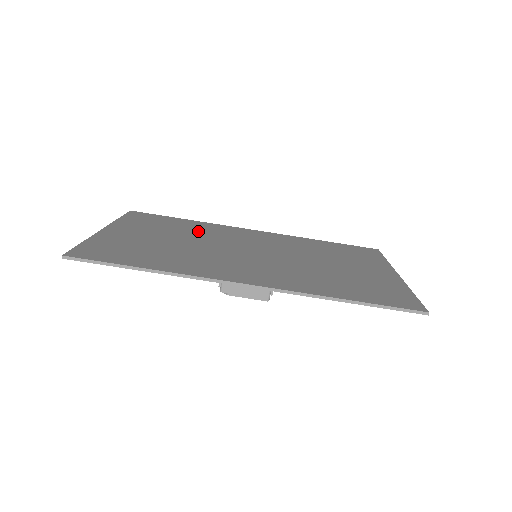
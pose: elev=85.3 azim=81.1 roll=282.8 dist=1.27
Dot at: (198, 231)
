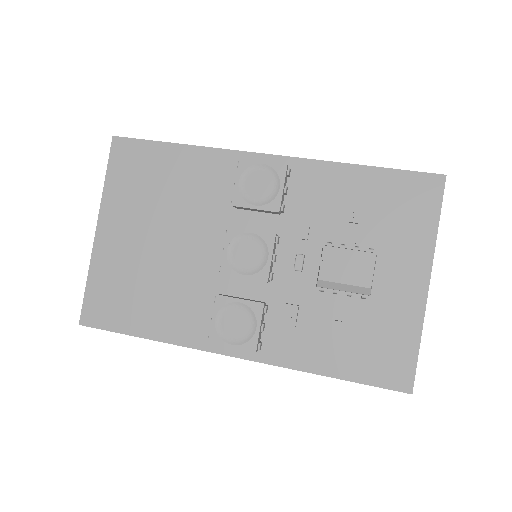
Dot at: (177, 293)
